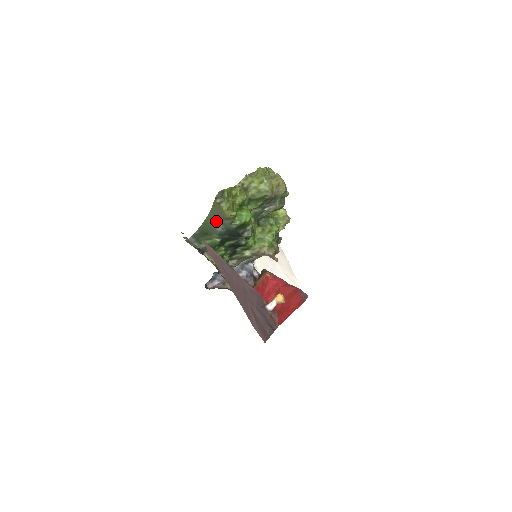
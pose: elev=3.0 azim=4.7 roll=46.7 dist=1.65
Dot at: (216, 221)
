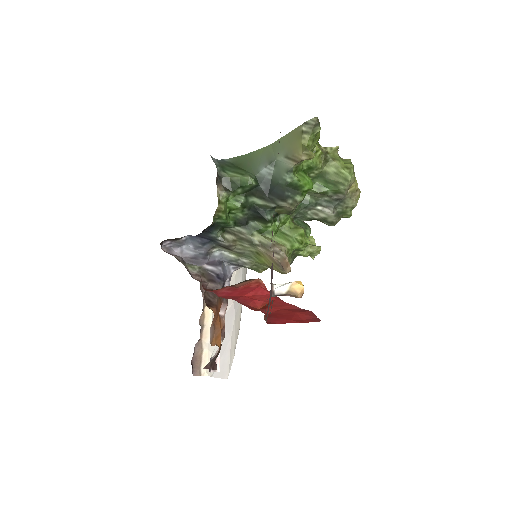
Dot at: (270, 158)
